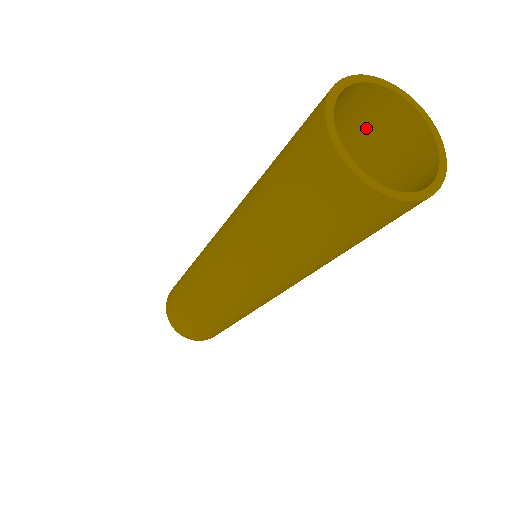
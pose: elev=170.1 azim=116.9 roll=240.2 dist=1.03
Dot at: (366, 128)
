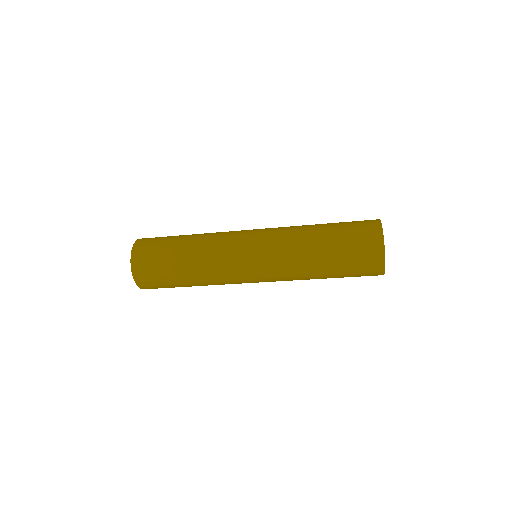
Dot at: occluded
